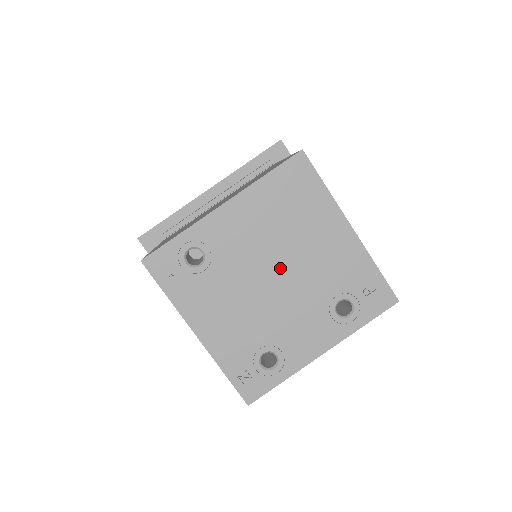
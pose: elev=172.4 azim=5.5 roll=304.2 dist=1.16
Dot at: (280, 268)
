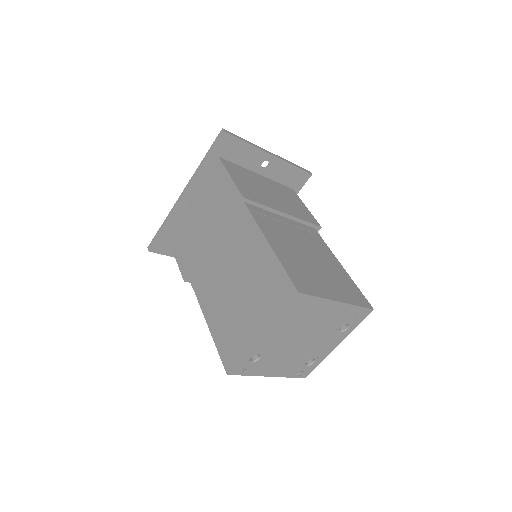
Dot at: (304, 336)
